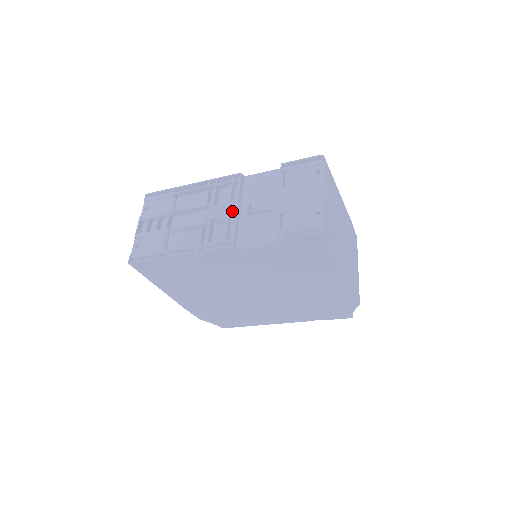
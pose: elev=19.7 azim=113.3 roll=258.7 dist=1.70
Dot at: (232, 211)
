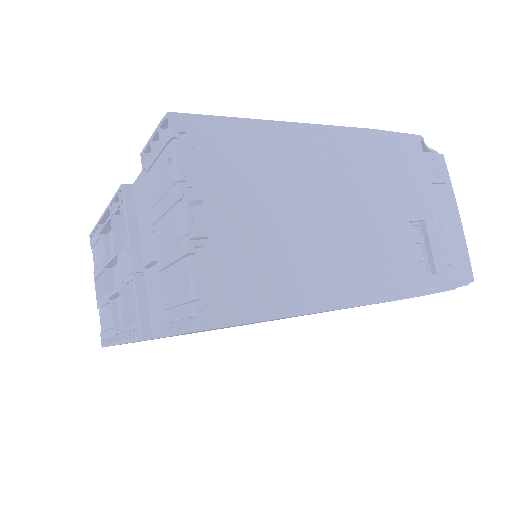
Dot at: (129, 267)
